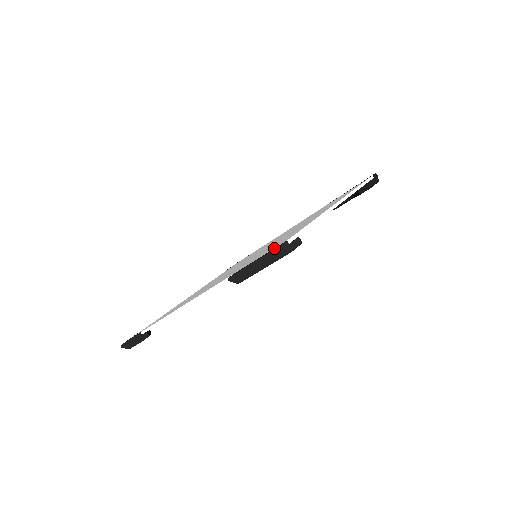
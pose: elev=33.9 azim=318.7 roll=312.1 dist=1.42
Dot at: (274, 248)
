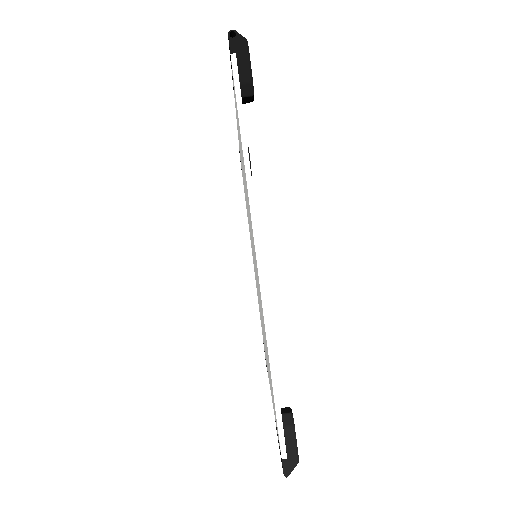
Dot at: (280, 453)
